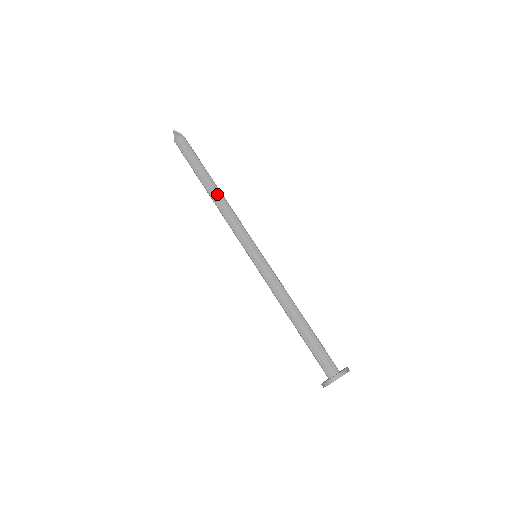
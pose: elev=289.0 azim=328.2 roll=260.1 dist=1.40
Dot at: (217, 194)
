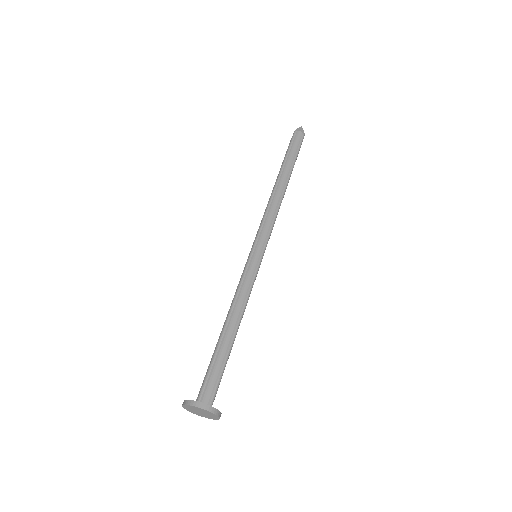
Dot at: (282, 189)
